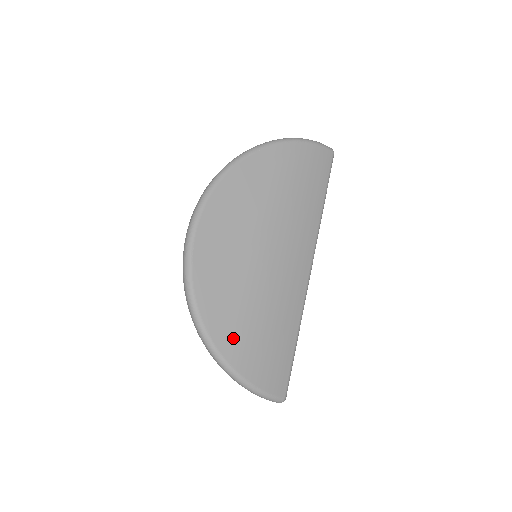
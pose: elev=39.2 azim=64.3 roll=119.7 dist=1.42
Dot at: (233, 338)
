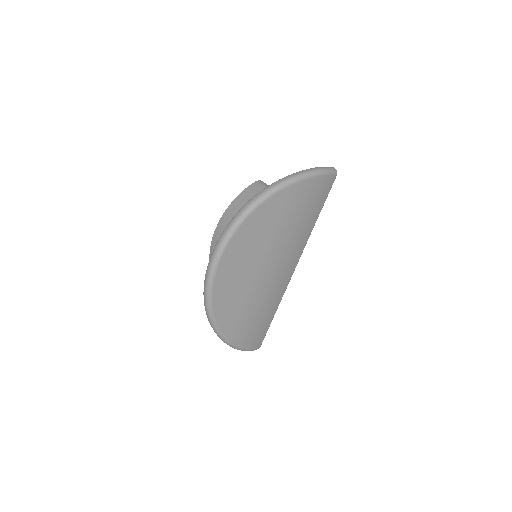
Dot at: (234, 327)
